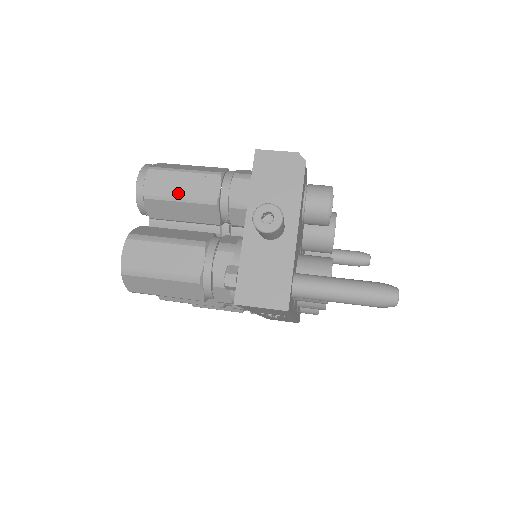
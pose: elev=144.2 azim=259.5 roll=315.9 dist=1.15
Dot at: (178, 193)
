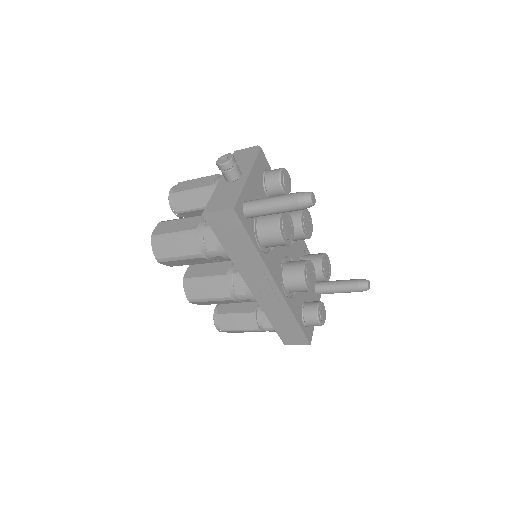
Dot at: (191, 187)
